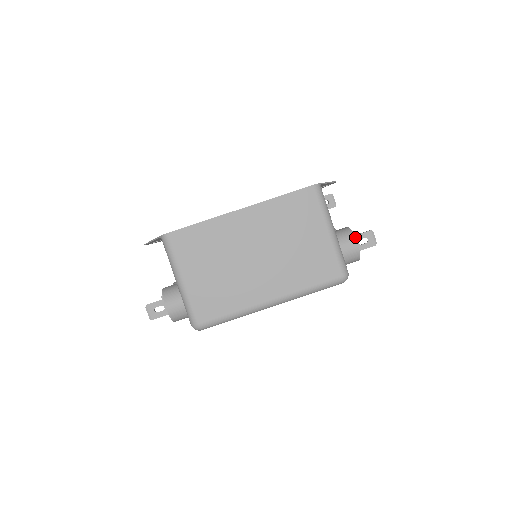
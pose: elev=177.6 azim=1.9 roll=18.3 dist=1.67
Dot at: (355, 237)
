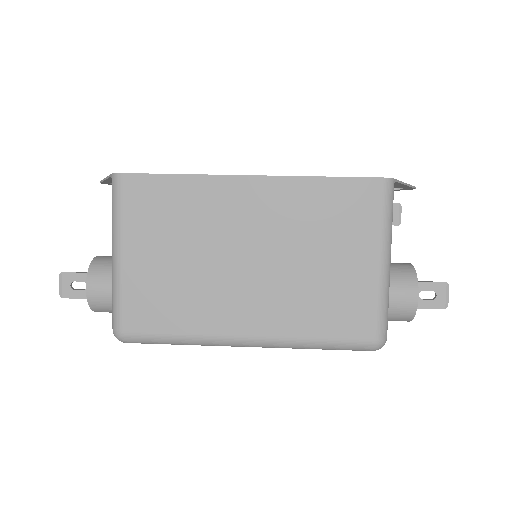
Dot at: occluded
